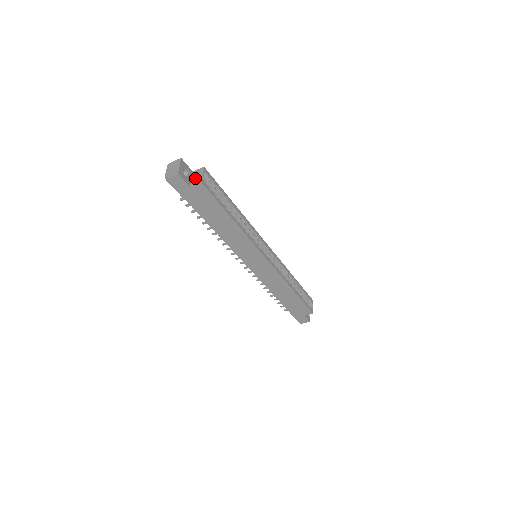
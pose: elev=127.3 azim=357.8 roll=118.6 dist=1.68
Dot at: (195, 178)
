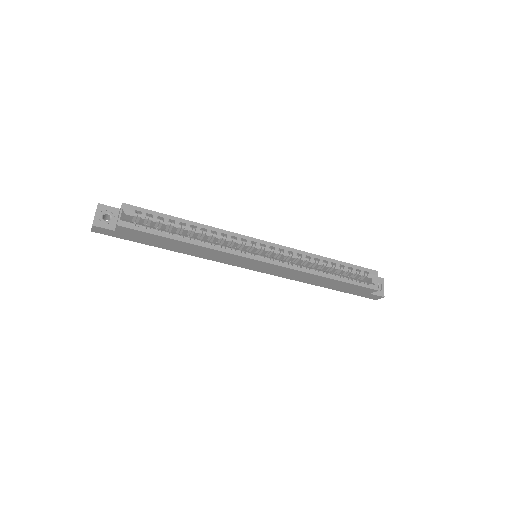
Dot at: (117, 219)
